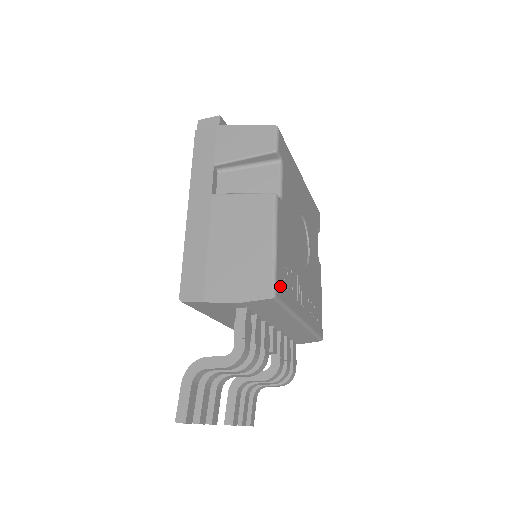
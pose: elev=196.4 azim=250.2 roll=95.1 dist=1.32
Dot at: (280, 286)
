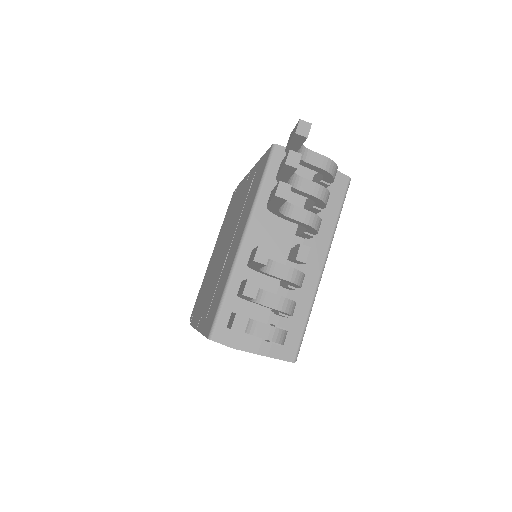
Dot at: occluded
